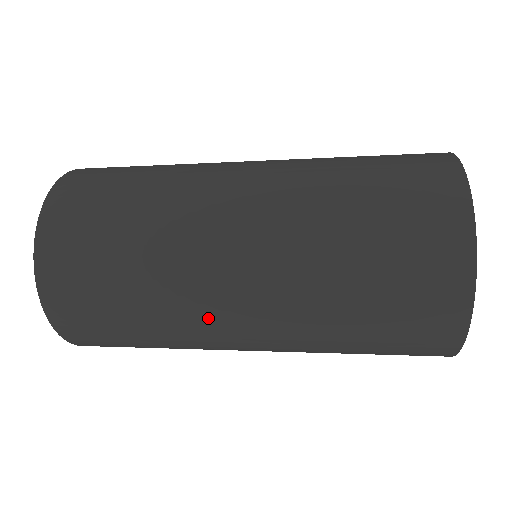
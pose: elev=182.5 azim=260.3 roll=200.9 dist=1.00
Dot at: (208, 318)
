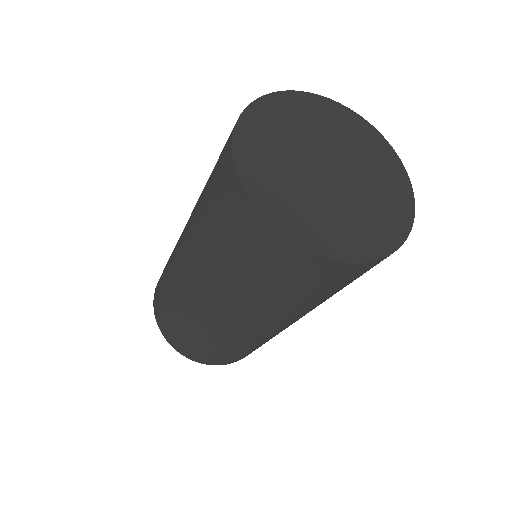
Dot at: (194, 306)
